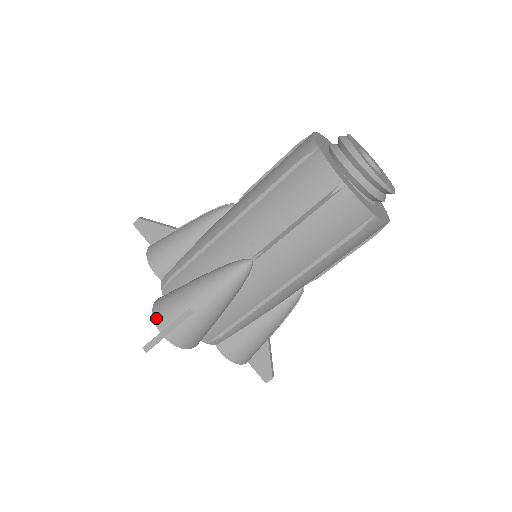
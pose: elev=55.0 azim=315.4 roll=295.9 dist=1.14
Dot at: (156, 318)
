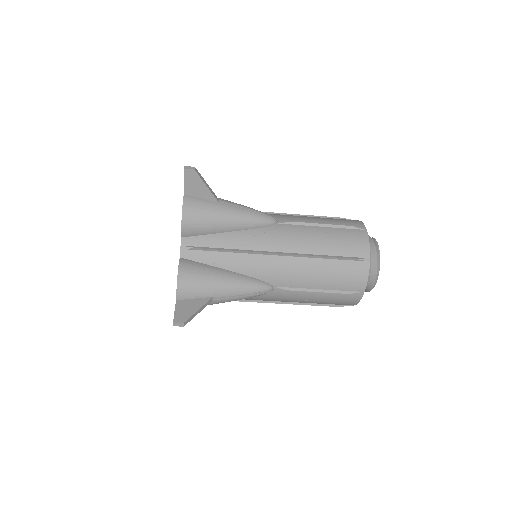
Dot at: (180, 288)
